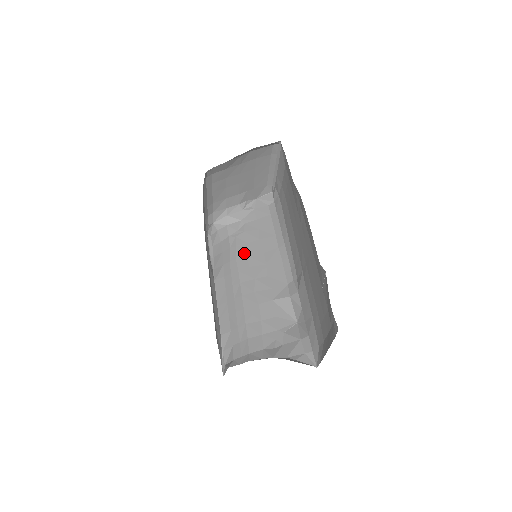
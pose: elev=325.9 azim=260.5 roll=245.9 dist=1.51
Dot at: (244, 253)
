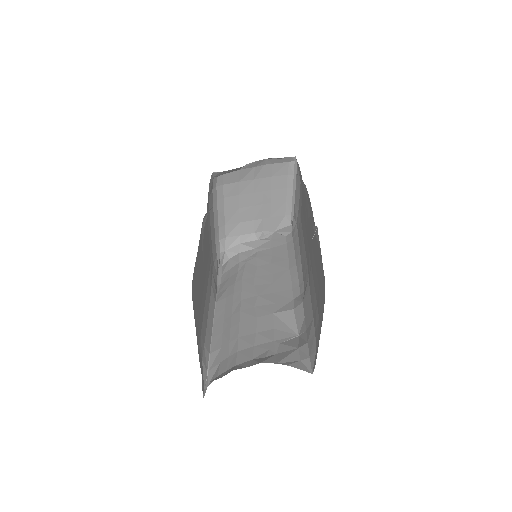
Dot at: (251, 274)
